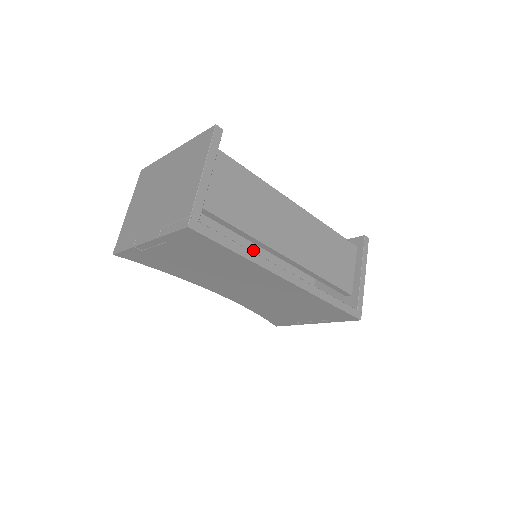
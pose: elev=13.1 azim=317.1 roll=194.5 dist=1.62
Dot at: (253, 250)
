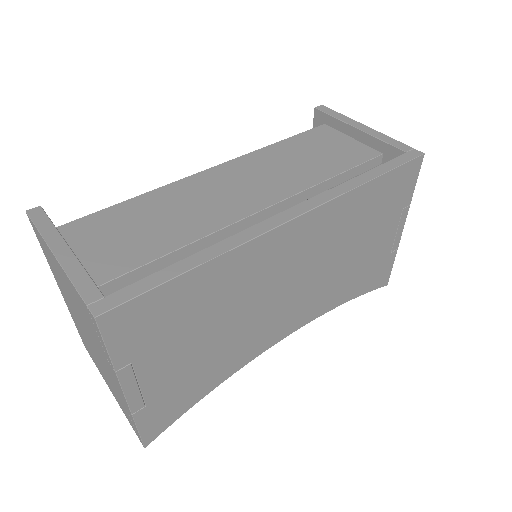
Dot at: occluded
